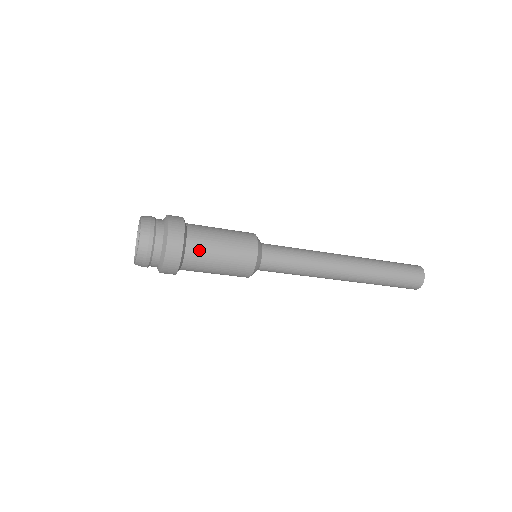
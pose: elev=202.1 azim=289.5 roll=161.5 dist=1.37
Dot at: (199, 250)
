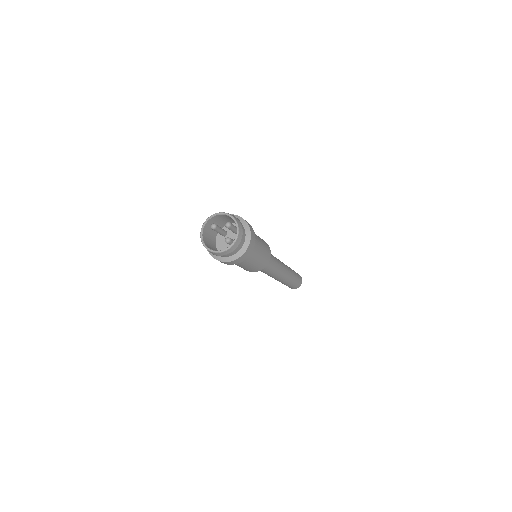
Dot at: (248, 258)
